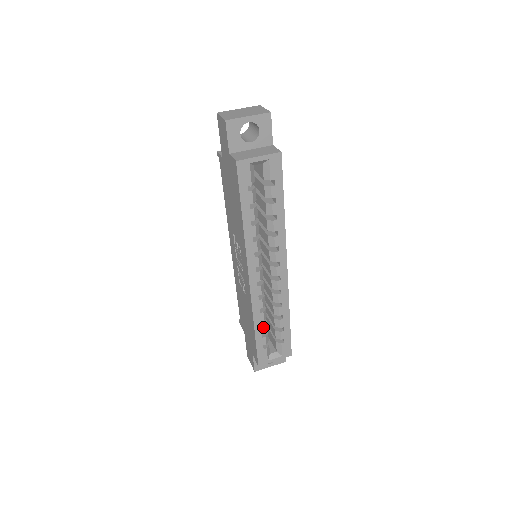
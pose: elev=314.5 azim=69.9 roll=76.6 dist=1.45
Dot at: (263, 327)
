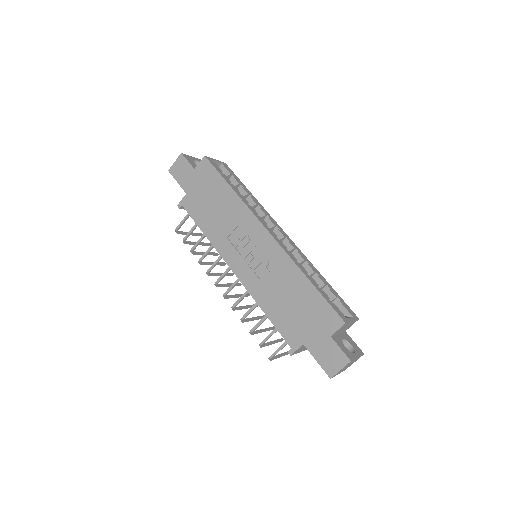
Dot at: (312, 279)
